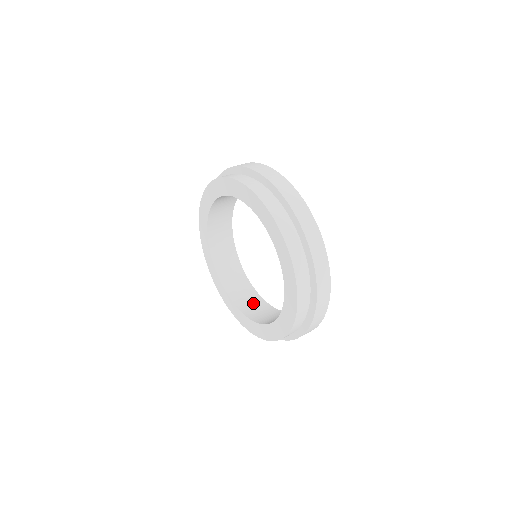
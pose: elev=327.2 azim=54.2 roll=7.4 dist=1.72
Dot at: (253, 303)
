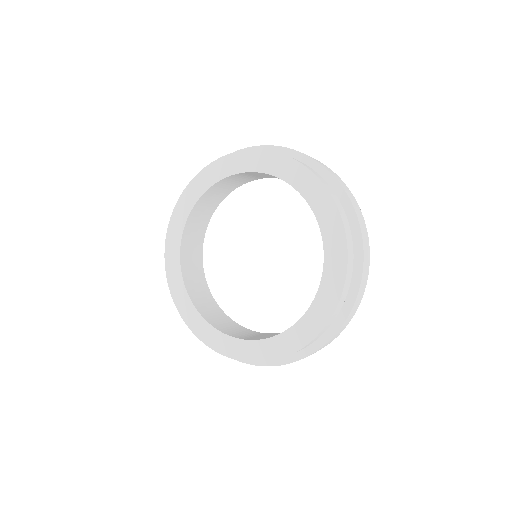
Dot at: occluded
